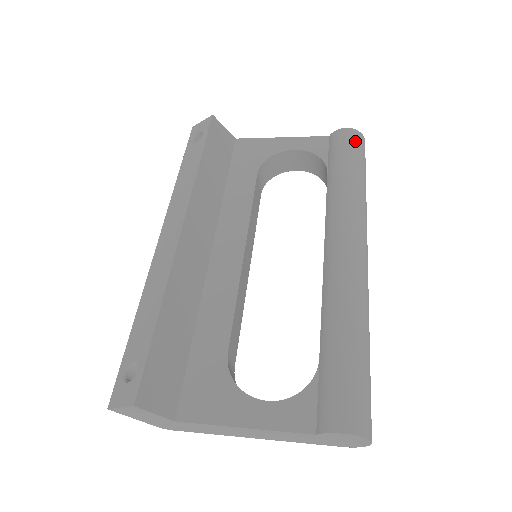
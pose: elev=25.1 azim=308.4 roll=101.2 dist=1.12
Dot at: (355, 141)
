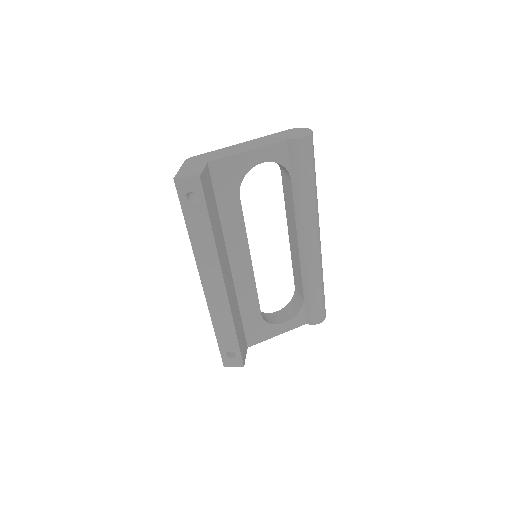
Dot at: (311, 150)
